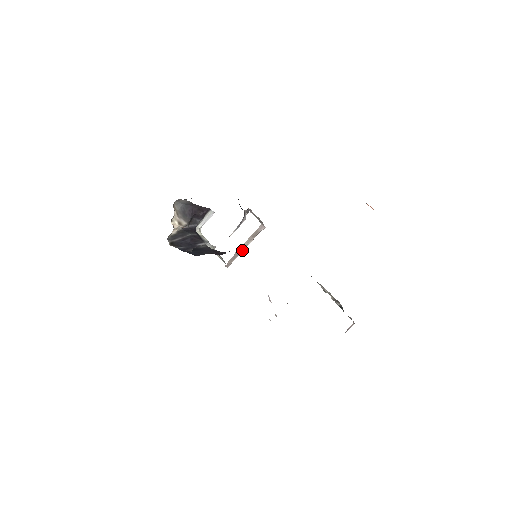
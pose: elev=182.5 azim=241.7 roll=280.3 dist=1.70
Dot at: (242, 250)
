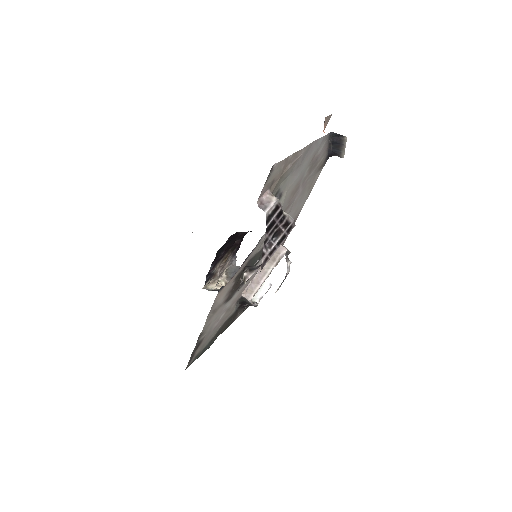
Dot at: (263, 278)
